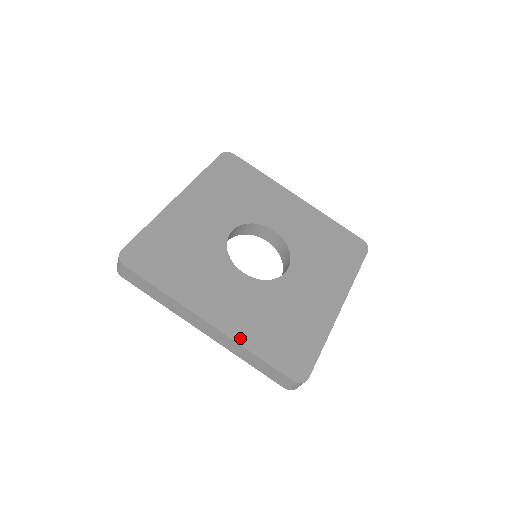
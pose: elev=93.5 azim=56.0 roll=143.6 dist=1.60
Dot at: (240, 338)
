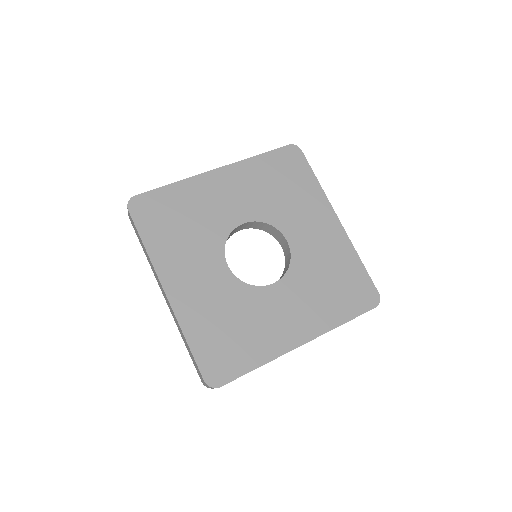
Dot at: (183, 319)
